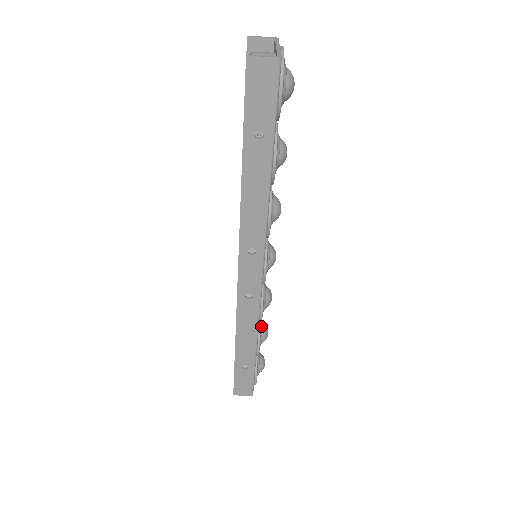
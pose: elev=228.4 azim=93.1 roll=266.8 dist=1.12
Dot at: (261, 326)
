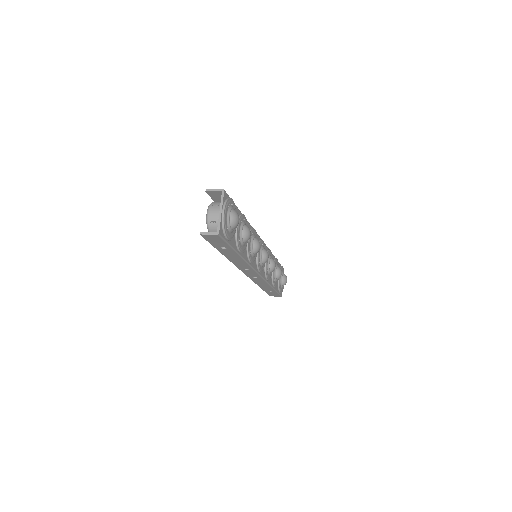
Dot at: (275, 273)
